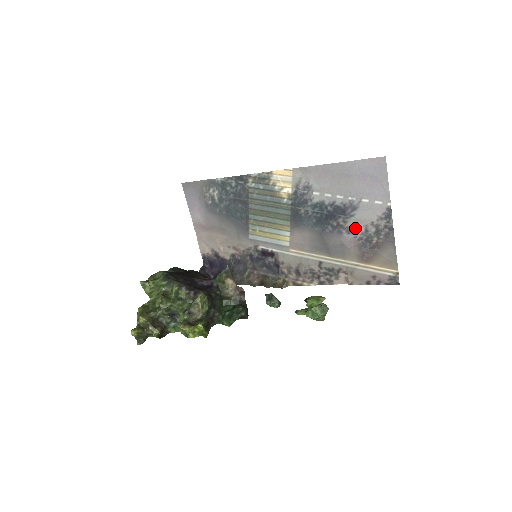
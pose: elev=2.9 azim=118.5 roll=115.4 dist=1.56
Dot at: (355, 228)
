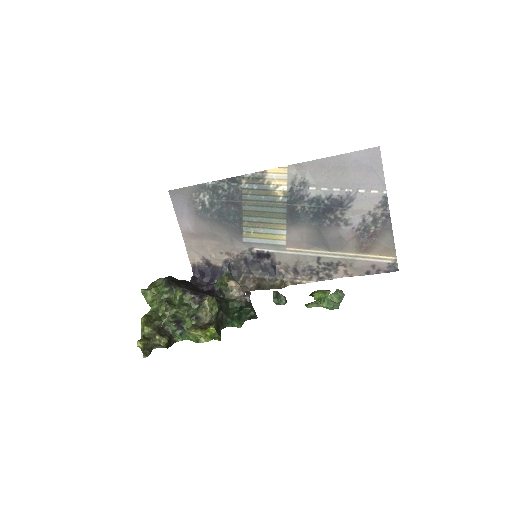
Dot at: (353, 219)
